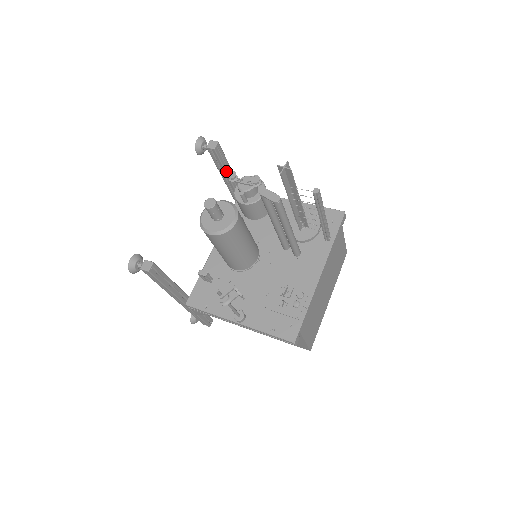
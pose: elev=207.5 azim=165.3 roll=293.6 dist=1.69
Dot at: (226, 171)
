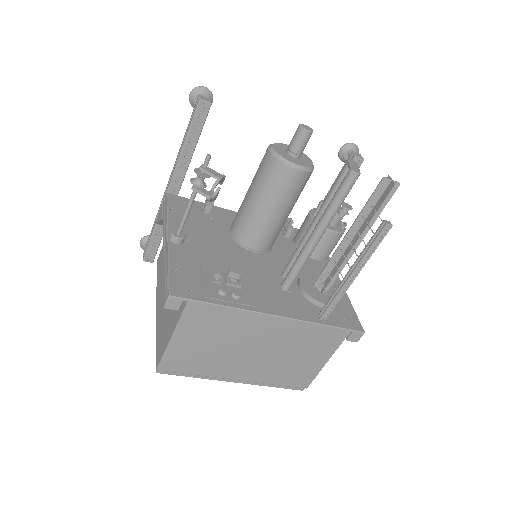
Dot at: occluded
